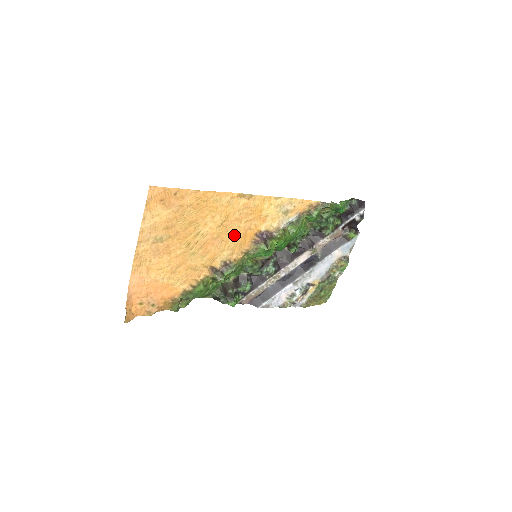
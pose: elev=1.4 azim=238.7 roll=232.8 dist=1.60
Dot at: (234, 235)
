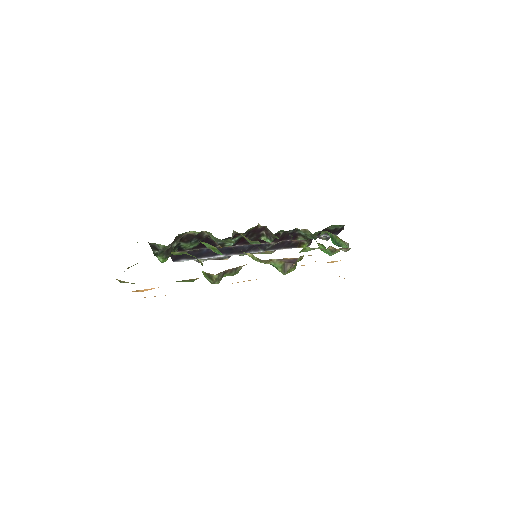
Dot at: occluded
